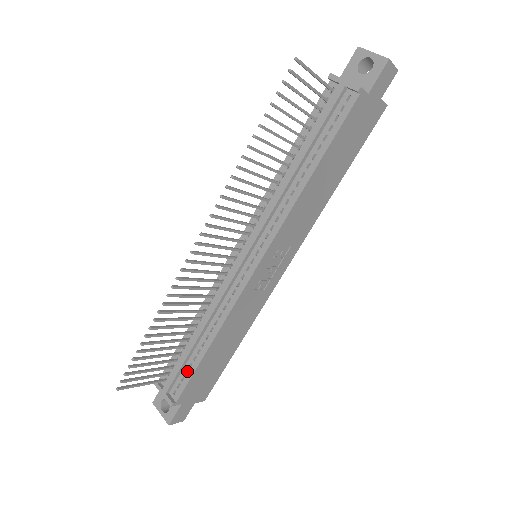
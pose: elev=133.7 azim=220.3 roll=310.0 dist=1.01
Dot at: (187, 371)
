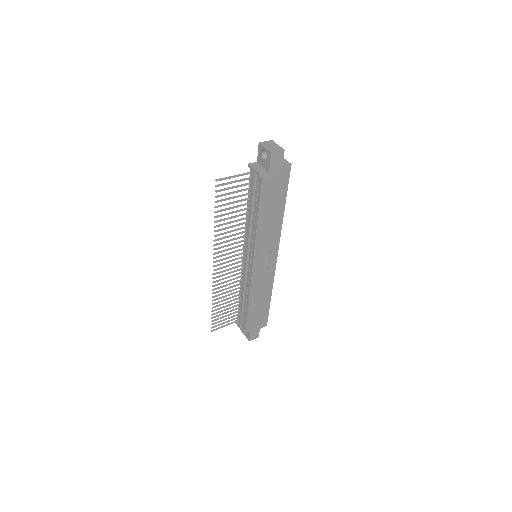
Dot at: (245, 316)
